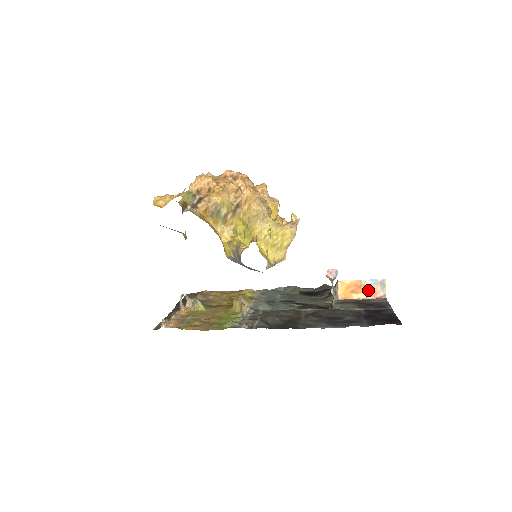
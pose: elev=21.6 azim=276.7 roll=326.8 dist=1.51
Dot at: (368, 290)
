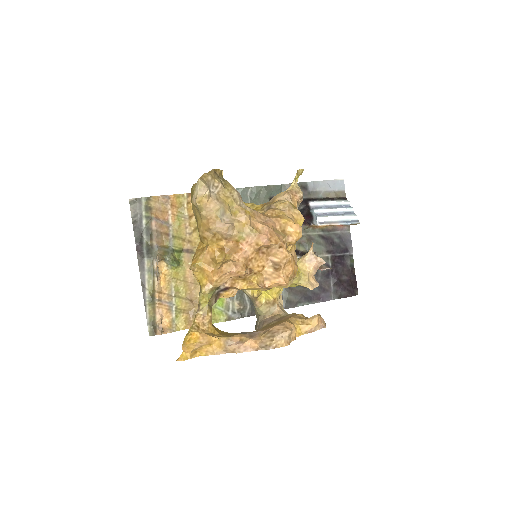
Dot at: occluded
